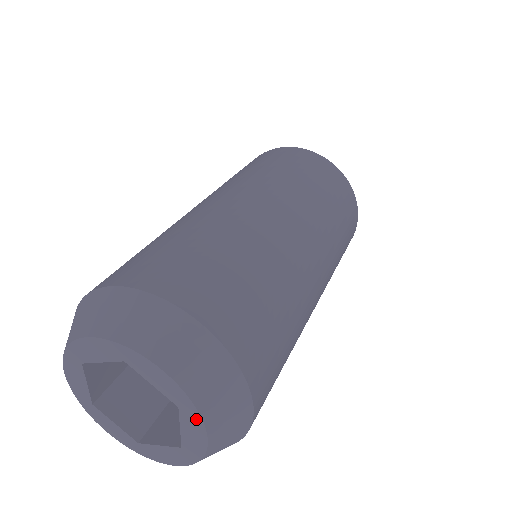
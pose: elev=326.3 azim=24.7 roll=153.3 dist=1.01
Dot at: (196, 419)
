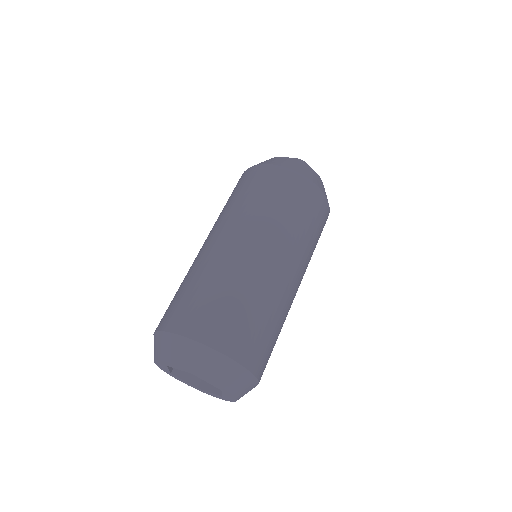
Dot at: (231, 395)
